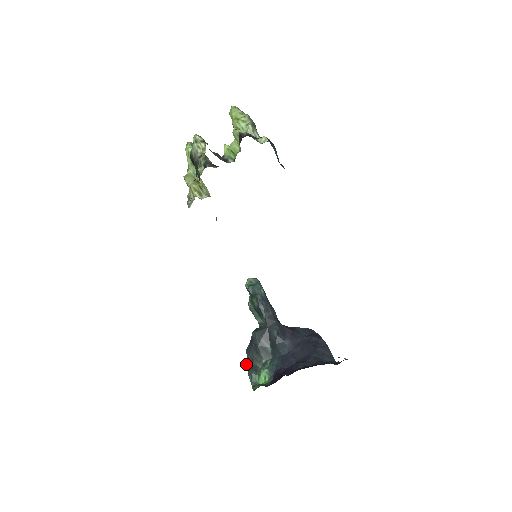
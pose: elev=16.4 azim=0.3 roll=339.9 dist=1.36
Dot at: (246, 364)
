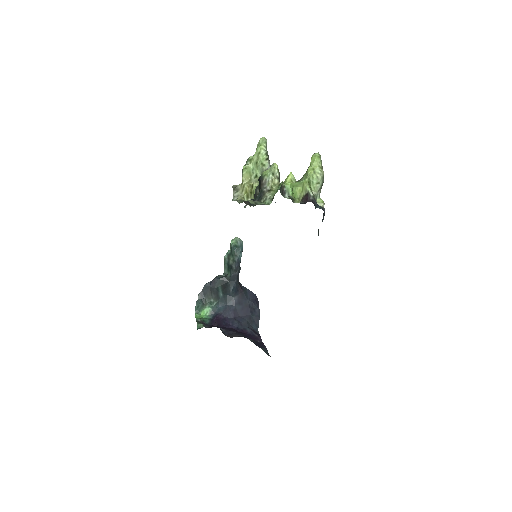
Dot at: (199, 294)
